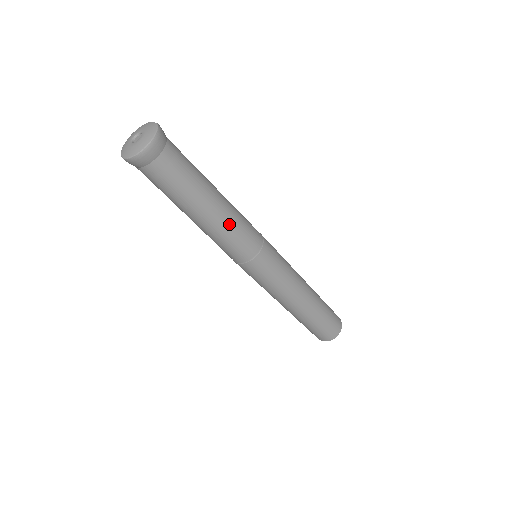
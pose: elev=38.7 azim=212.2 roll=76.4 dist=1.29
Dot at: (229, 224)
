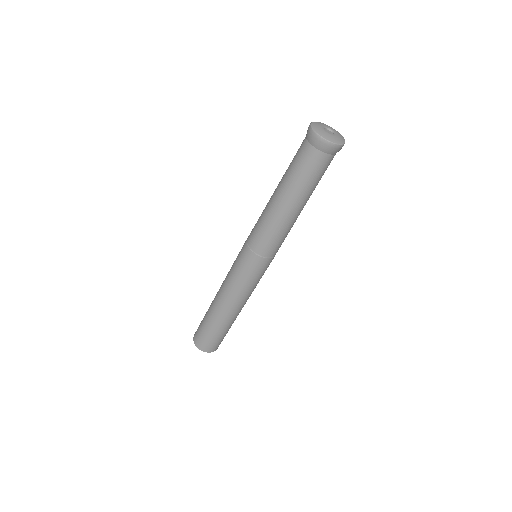
Dot at: occluded
